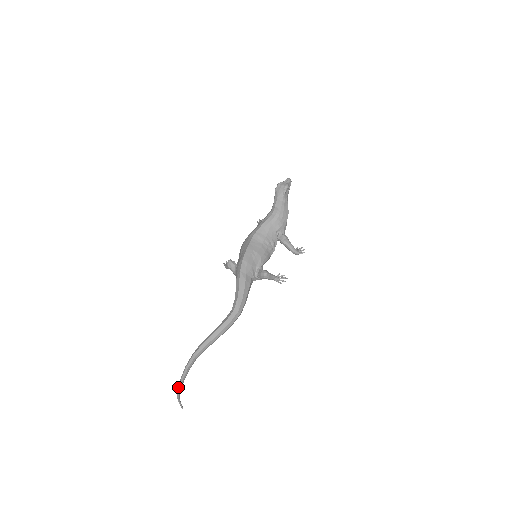
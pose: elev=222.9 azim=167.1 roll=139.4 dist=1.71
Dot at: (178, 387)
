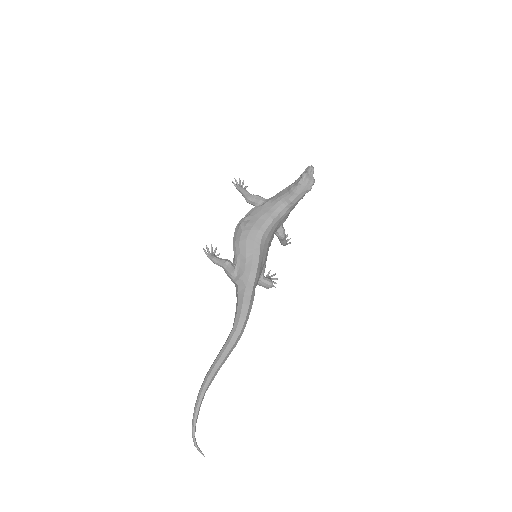
Dot at: (194, 433)
